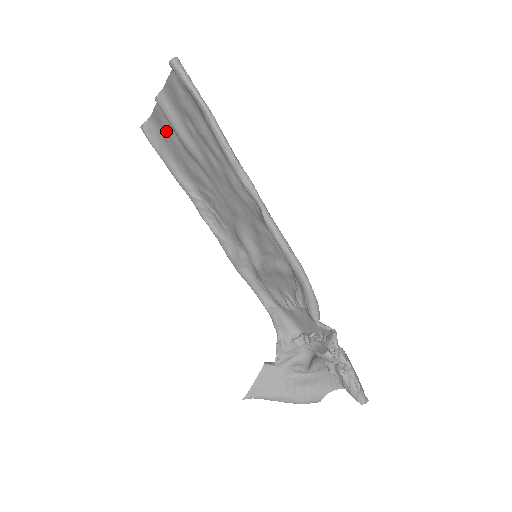
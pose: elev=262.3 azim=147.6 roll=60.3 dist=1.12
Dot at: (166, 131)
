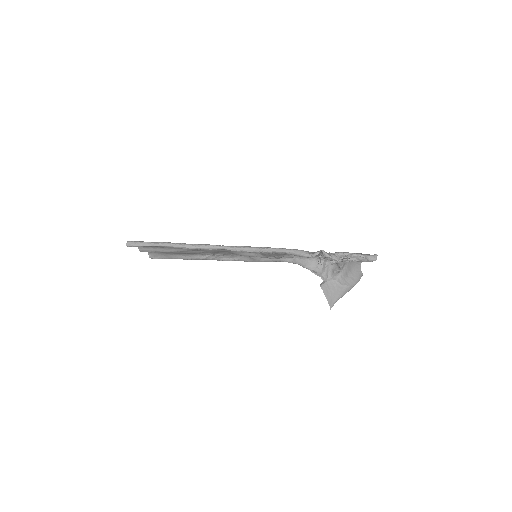
Dot at: occluded
